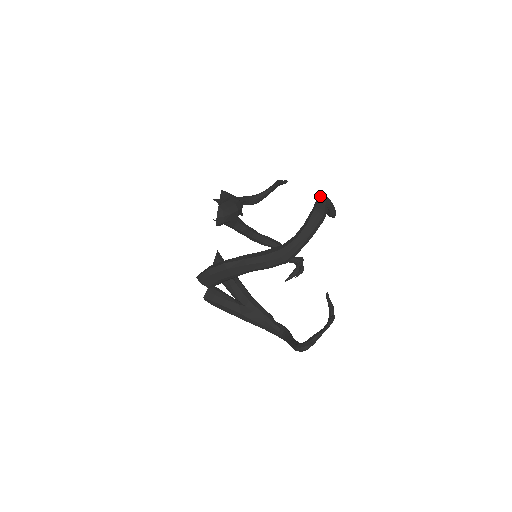
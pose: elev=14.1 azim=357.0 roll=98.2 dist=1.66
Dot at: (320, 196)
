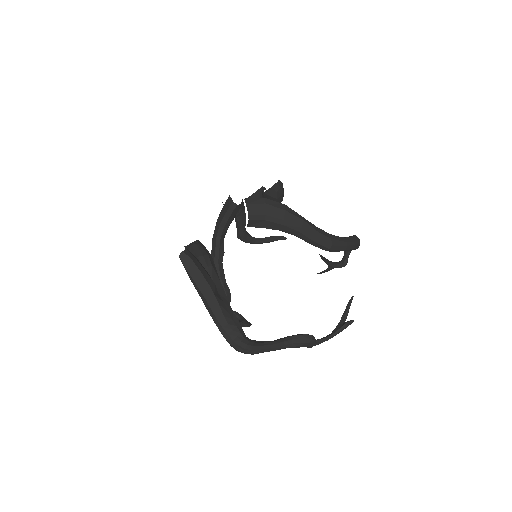
Dot at: occluded
